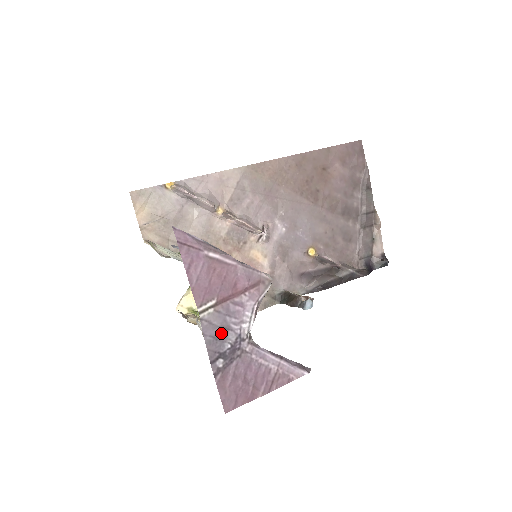
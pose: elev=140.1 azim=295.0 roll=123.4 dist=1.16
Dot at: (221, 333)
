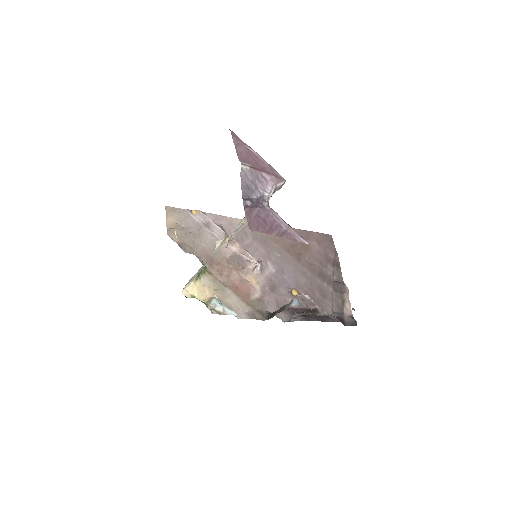
Dot at: (251, 187)
